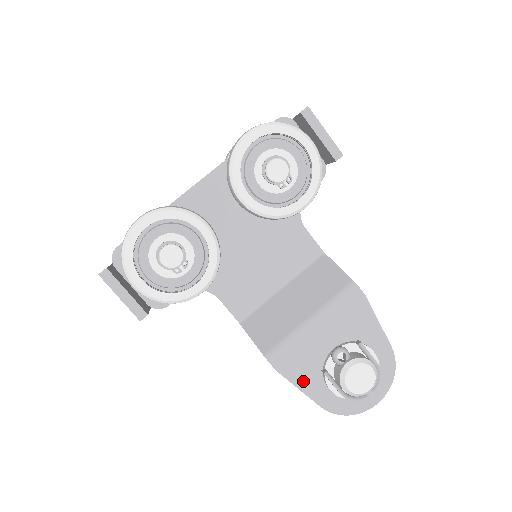
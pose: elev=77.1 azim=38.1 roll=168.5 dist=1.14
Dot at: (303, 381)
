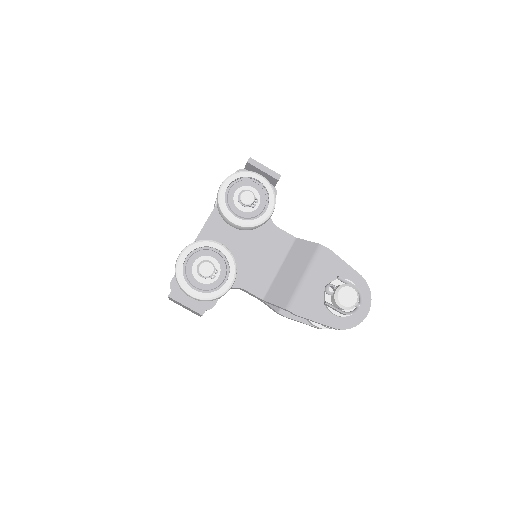
Dot at: (316, 316)
